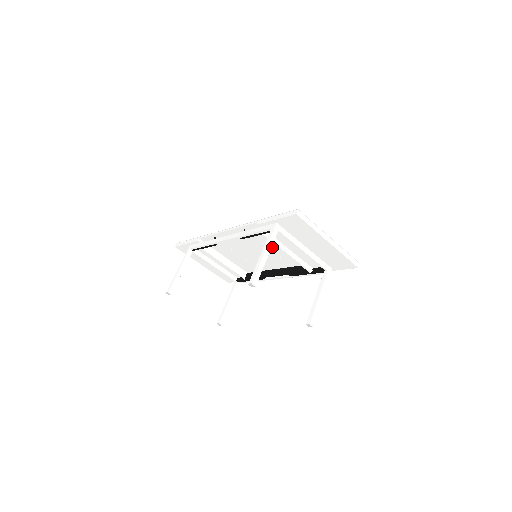
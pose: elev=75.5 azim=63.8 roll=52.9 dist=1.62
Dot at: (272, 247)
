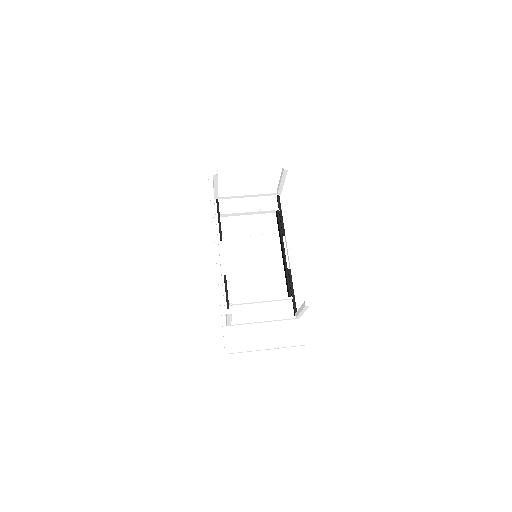
Dot at: (247, 231)
